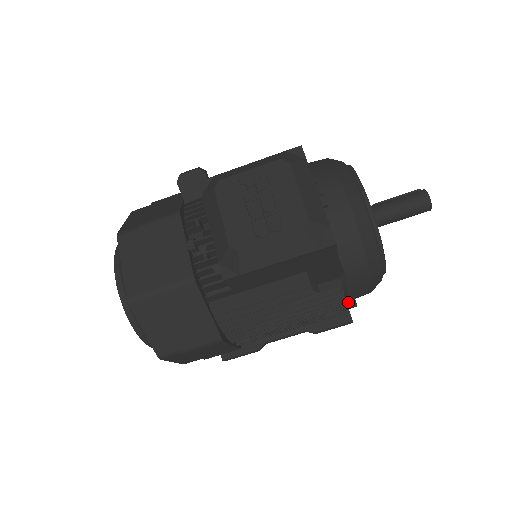
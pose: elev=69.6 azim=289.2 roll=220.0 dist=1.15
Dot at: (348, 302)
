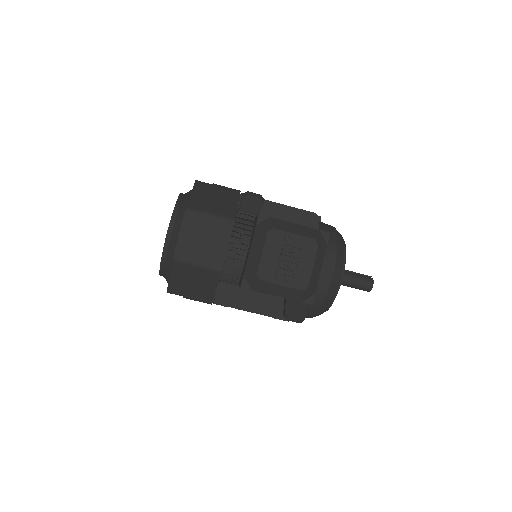
Dot at: occluded
